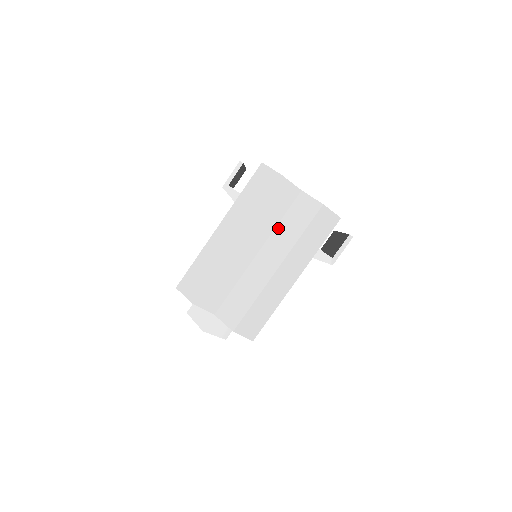
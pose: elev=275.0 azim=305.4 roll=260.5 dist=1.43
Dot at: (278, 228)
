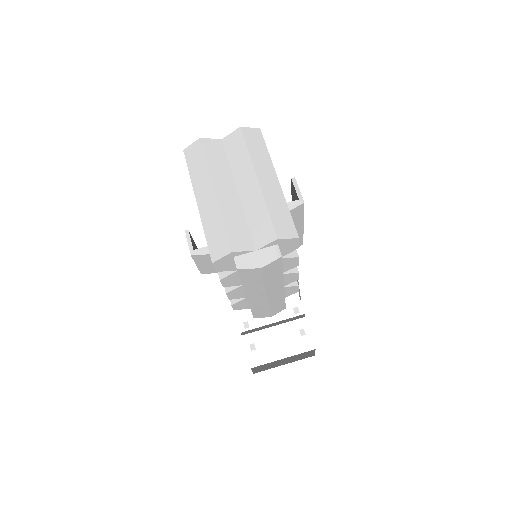
Dot at: (232, 167)
